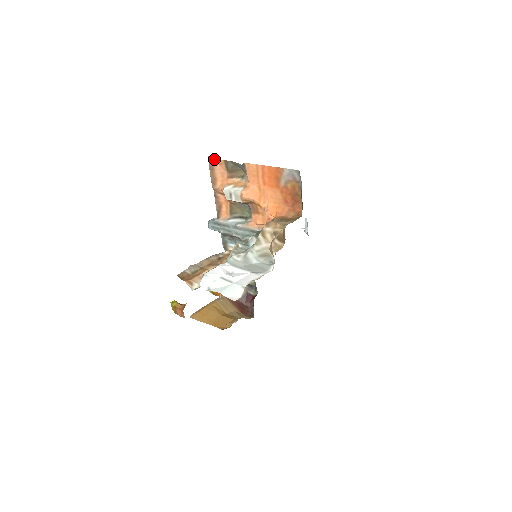
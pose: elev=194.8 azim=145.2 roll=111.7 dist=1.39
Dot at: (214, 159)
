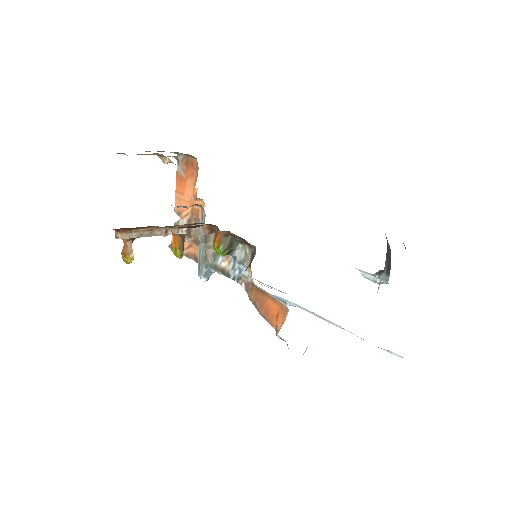
Dot at: occluded
